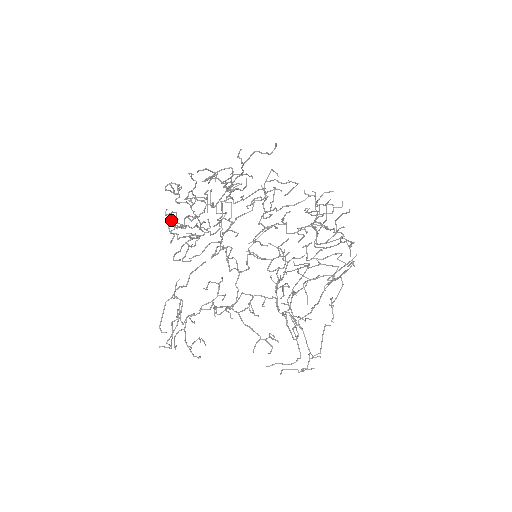
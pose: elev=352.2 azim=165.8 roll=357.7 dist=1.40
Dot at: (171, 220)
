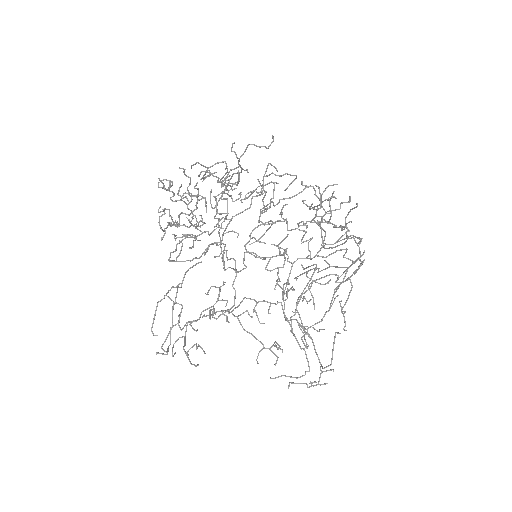
Dot at: (161, 216)
